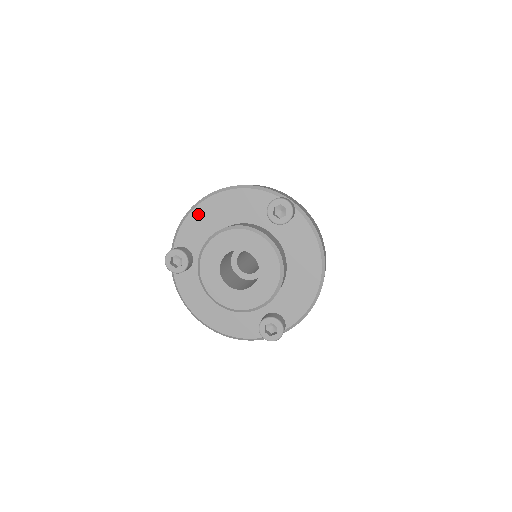
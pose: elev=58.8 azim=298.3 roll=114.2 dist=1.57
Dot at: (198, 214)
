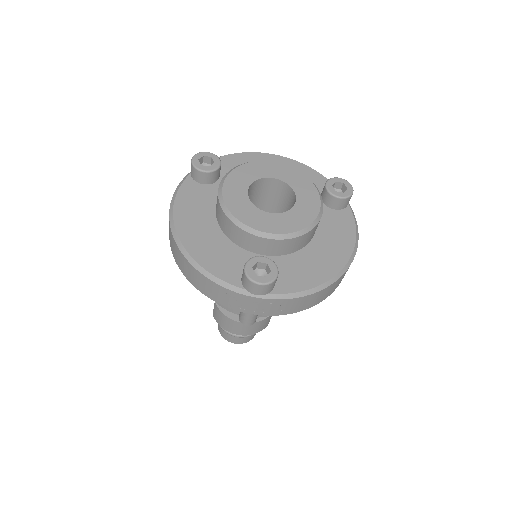
Dot at: (252, 157)
